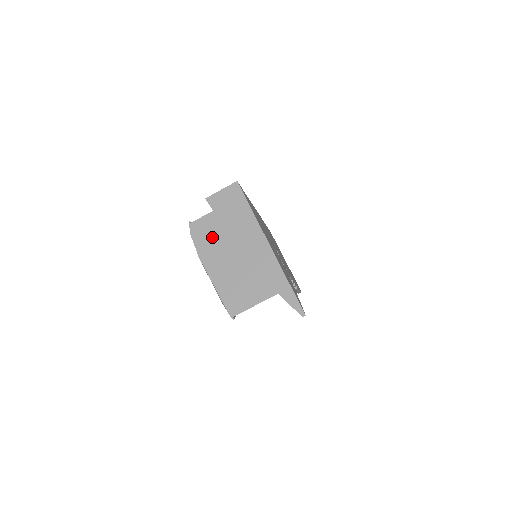
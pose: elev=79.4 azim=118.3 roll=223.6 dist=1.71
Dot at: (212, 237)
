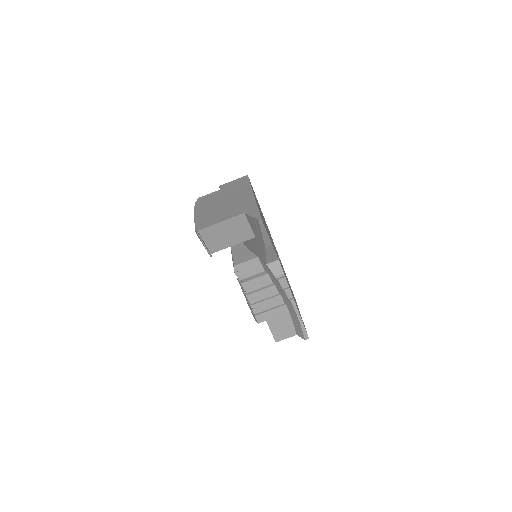
Dot at: (211, 199)
